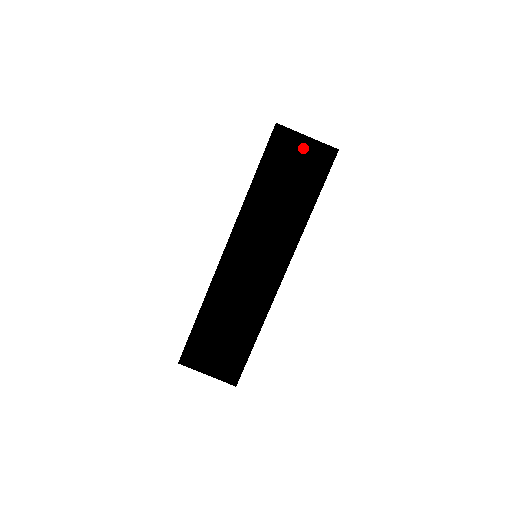
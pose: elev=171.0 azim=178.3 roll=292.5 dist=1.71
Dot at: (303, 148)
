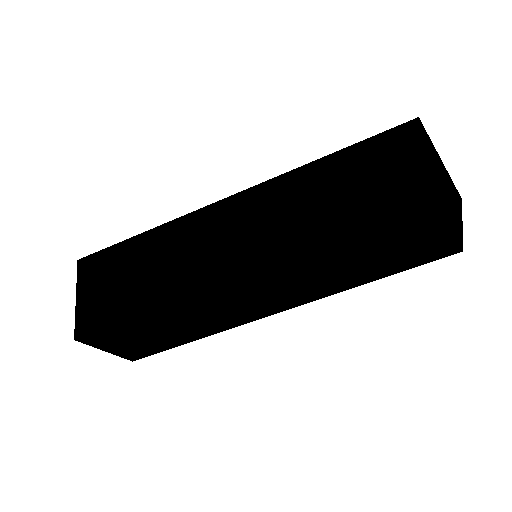
Dot at: (443, 235)
